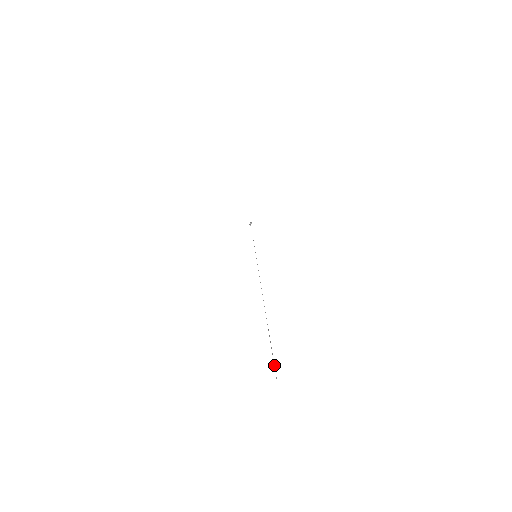
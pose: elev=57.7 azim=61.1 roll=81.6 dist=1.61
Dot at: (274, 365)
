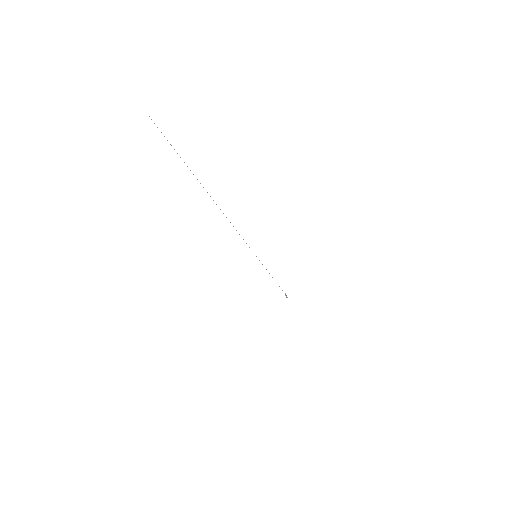
Dot at: occluded
